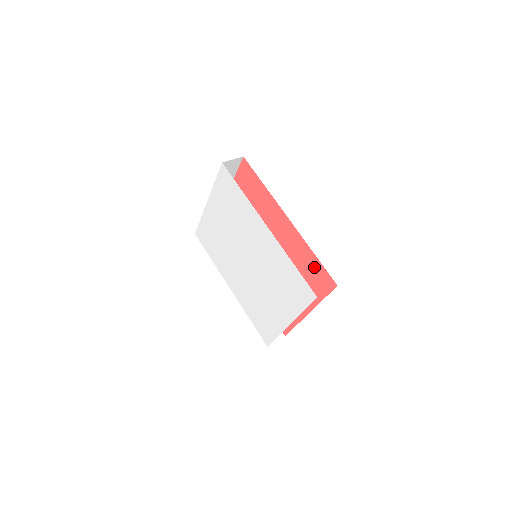
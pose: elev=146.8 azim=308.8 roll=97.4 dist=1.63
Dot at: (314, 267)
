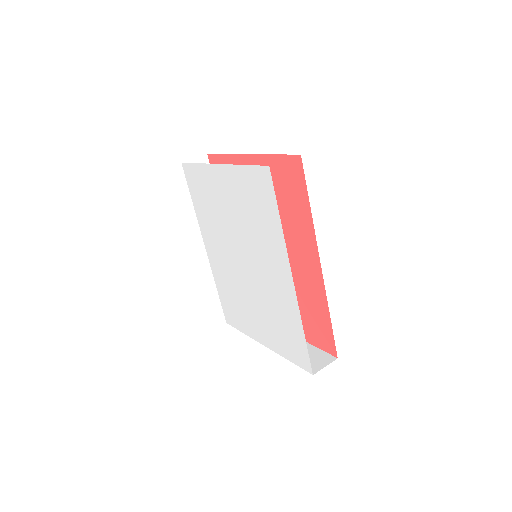
Dot at: (322, 323)
